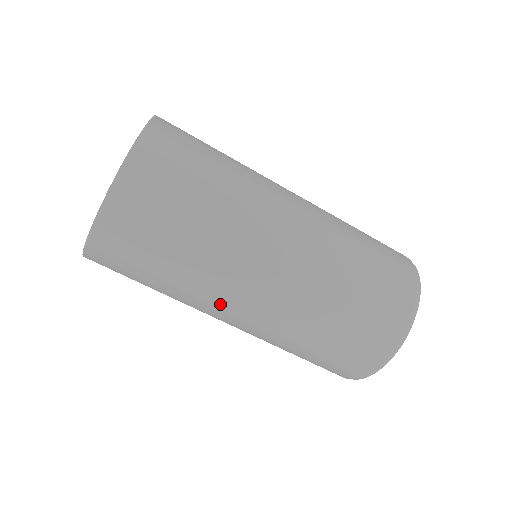
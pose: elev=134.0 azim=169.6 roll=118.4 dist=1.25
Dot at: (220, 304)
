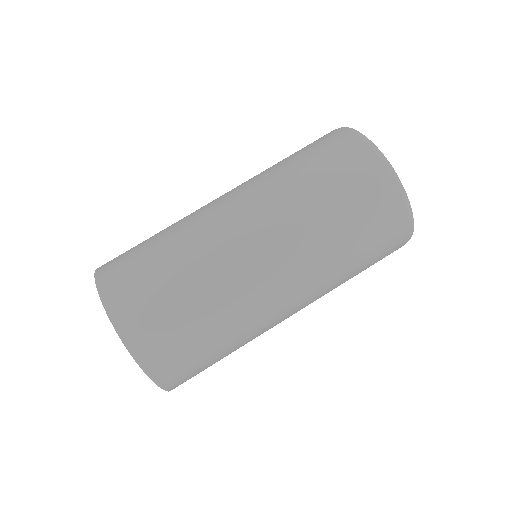
Dot at: occluded
